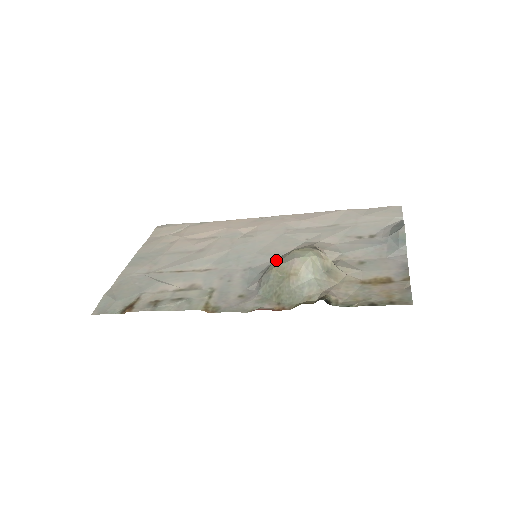
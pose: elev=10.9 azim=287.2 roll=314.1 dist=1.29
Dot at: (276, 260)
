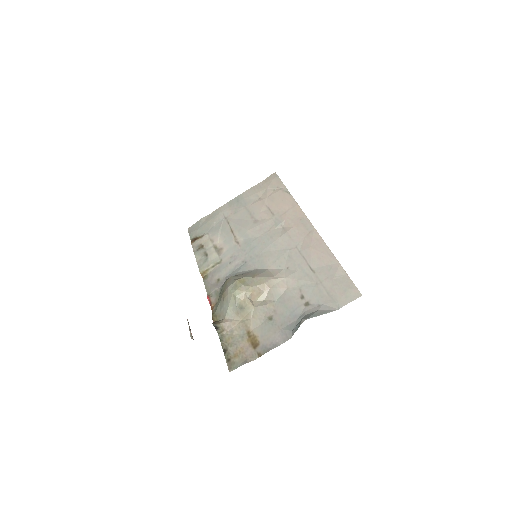
Dot at: (236, 276)
